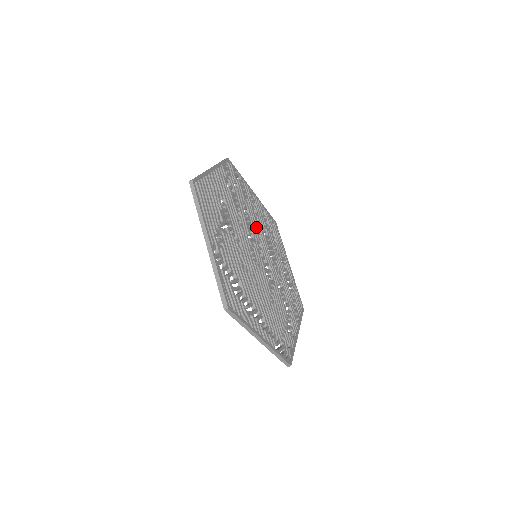
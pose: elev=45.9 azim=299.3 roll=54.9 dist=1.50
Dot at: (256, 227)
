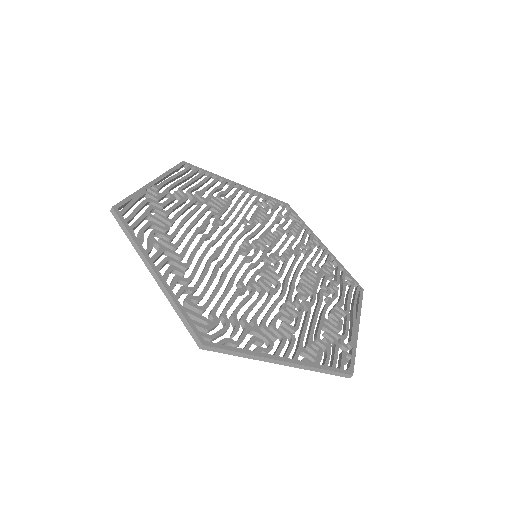
Dot at: (290, 251)
